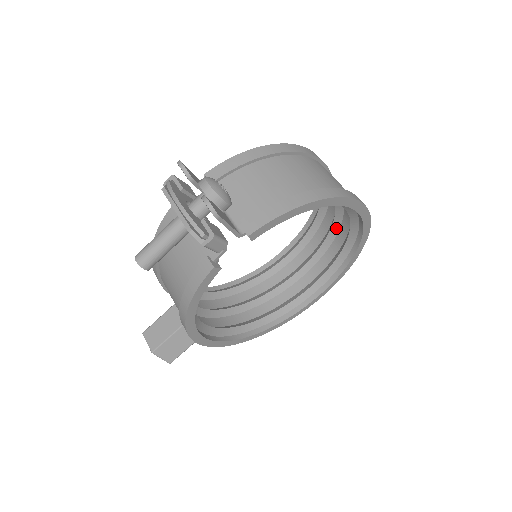
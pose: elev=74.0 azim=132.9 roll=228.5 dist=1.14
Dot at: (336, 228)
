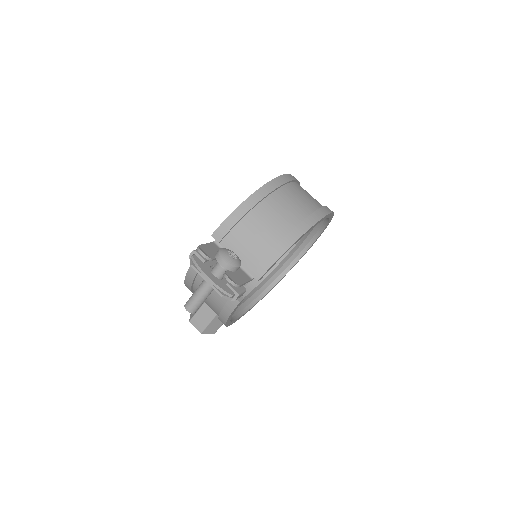
Dot at: occluded
